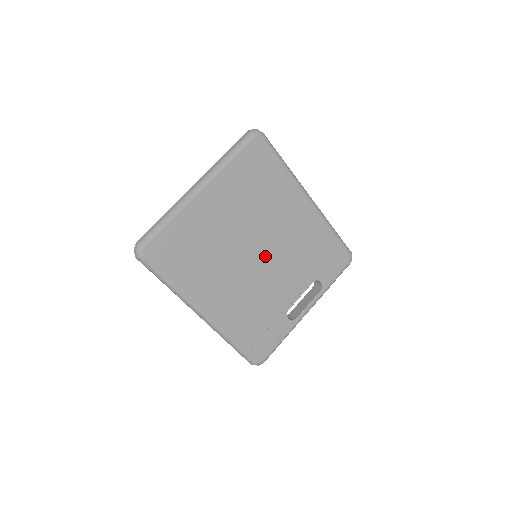
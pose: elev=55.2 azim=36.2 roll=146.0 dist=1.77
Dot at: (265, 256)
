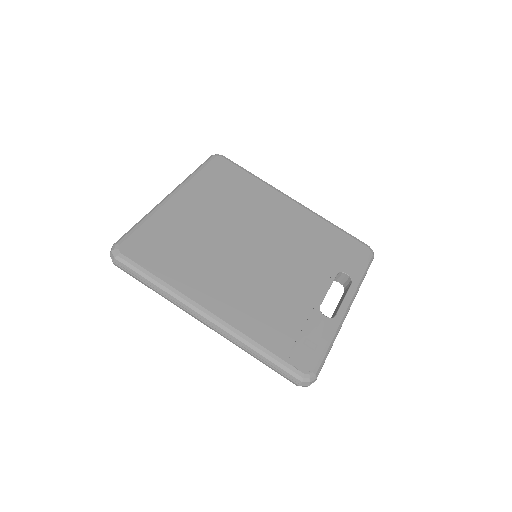
Dot at: (265, 250)
